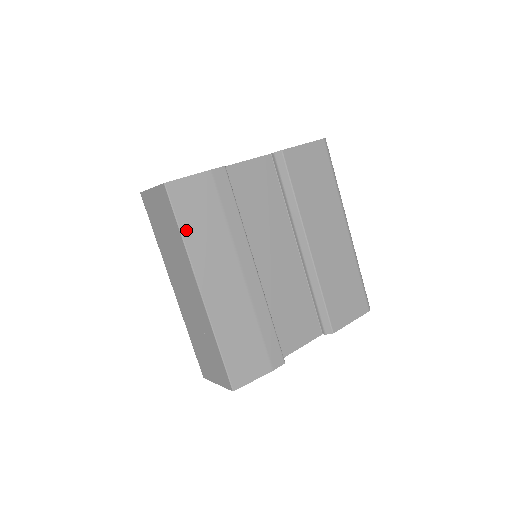
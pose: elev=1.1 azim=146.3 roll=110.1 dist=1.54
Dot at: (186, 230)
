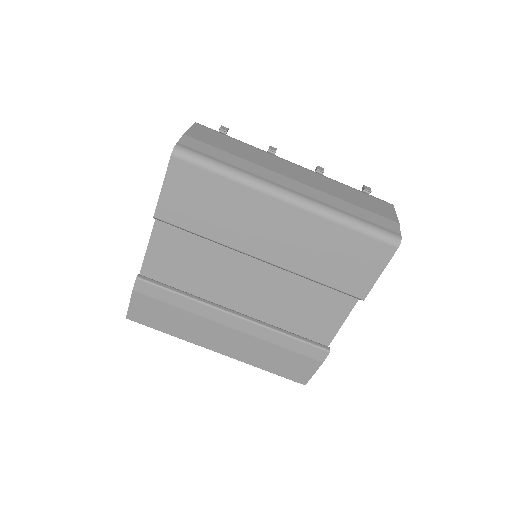
Dot at: (167, 331)
